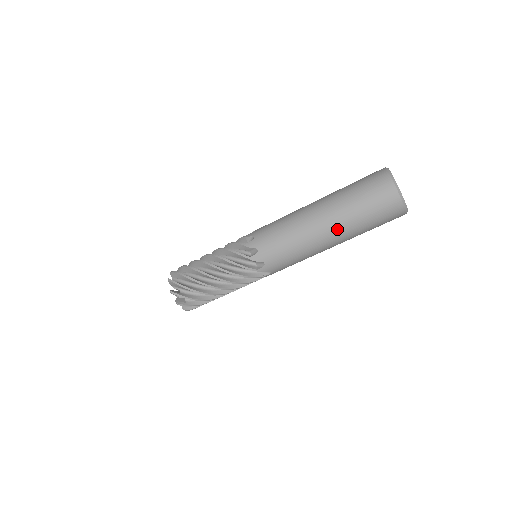
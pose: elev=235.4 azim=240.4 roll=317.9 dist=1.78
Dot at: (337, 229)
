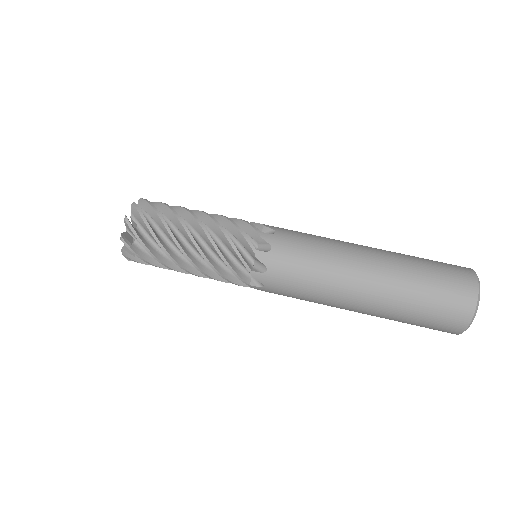
Dot at: (385, 255)
